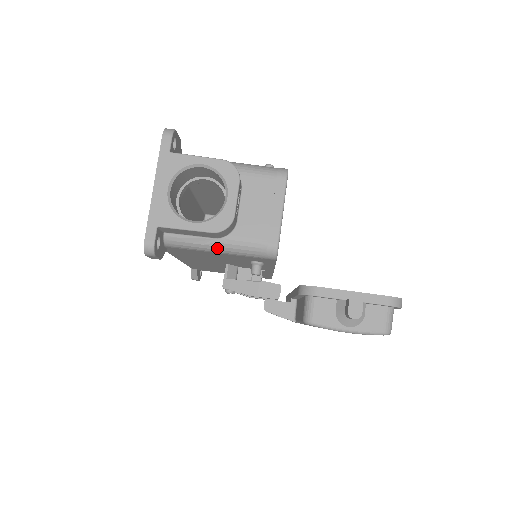
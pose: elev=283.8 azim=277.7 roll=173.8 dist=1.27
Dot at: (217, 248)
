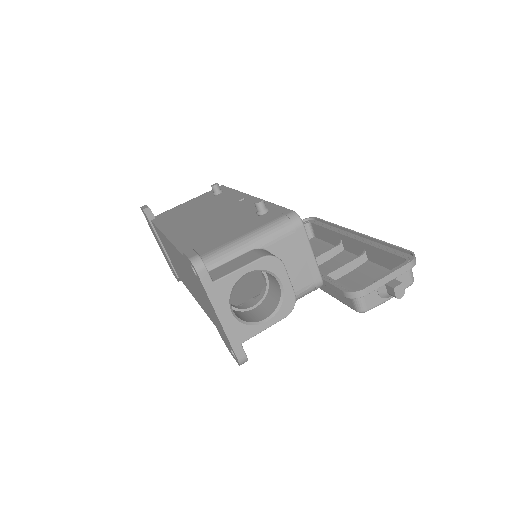
Dot at: occluded
